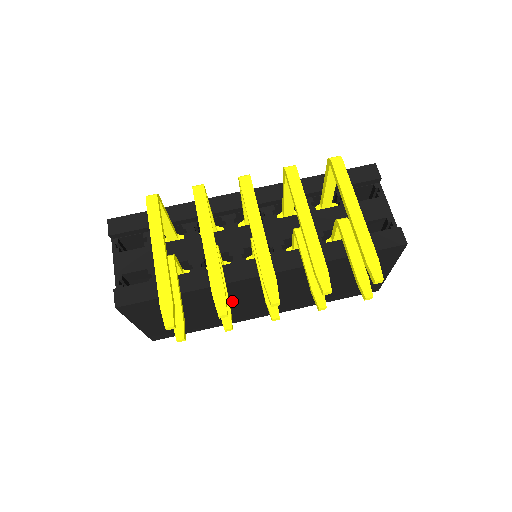
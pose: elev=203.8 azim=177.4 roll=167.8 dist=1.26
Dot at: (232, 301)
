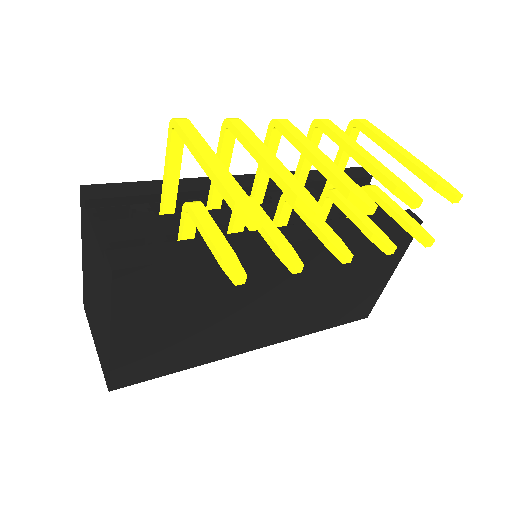
Dot at: (243, 298)
